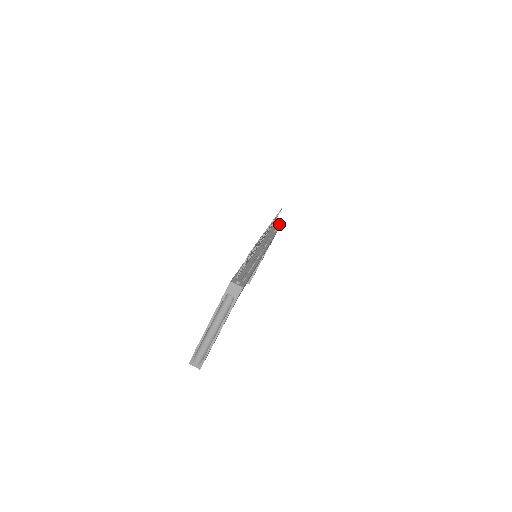
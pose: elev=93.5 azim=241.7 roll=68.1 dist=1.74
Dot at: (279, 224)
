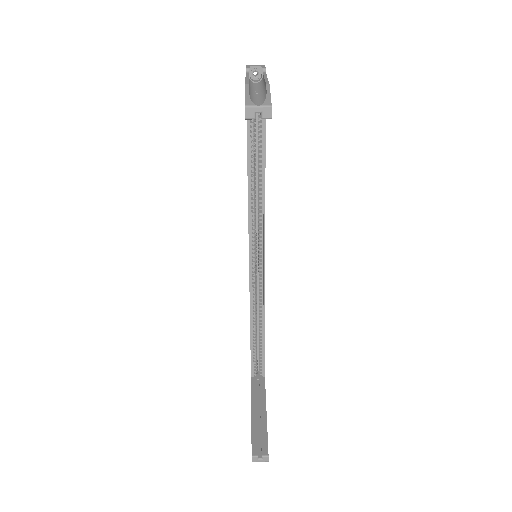
Dot at: occluded
